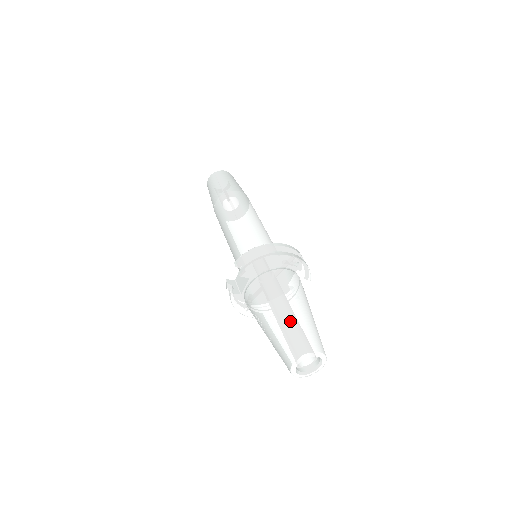
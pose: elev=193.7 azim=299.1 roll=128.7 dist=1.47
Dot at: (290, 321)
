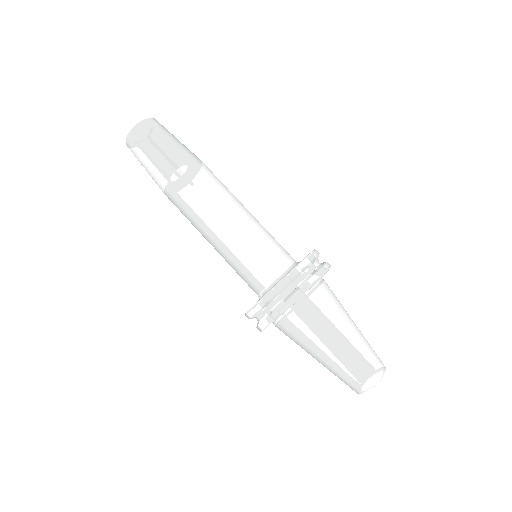
Dot at: (348, 355)
